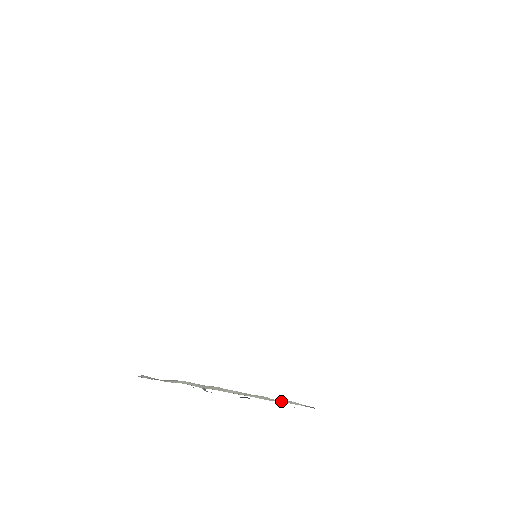
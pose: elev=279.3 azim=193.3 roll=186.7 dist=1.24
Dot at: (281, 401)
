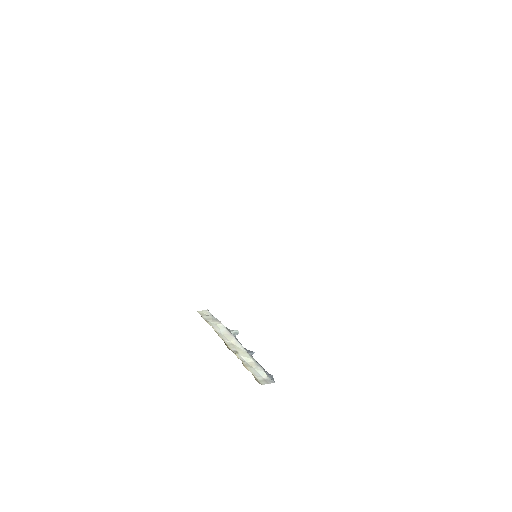
Dot at: (256, 367)
